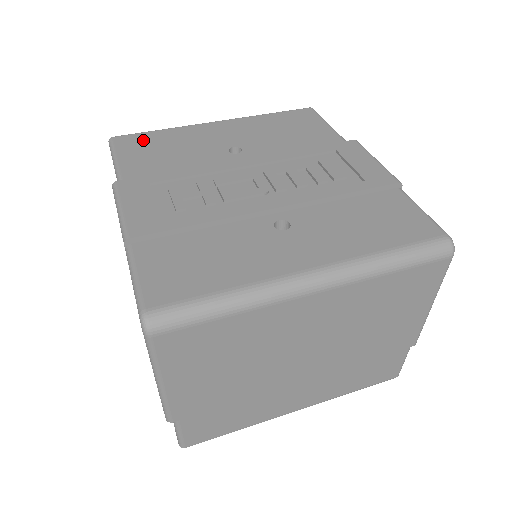
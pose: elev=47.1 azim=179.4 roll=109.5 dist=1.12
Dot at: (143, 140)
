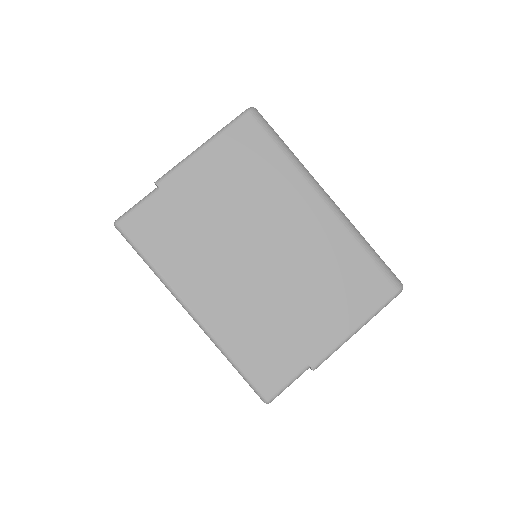
Dot at: occluded
